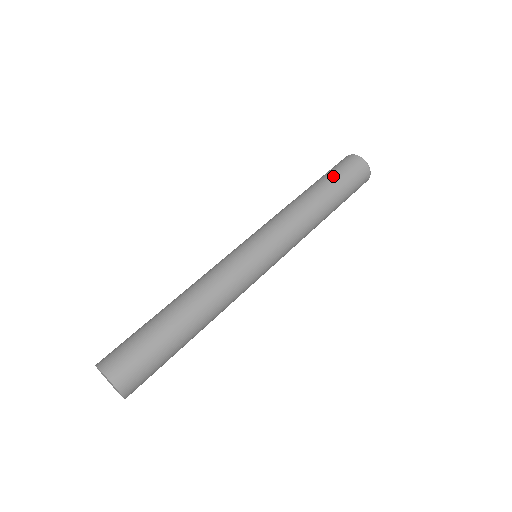
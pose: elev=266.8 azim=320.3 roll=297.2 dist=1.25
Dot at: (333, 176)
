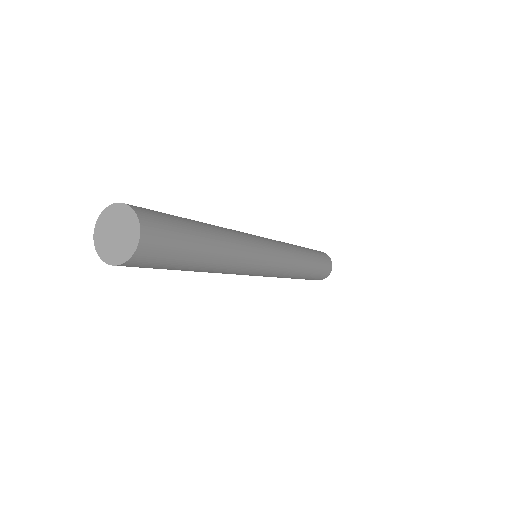
Dot at: (319, 257)
